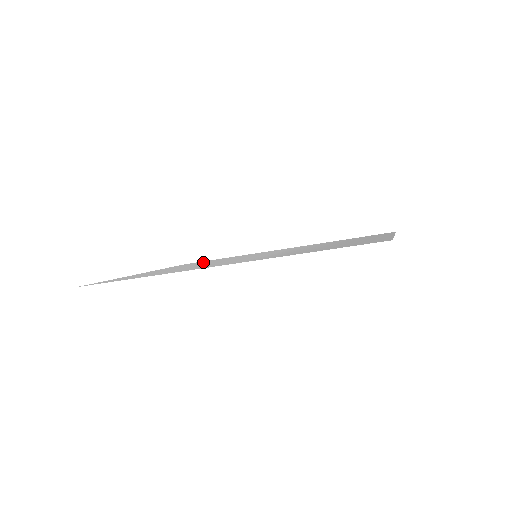
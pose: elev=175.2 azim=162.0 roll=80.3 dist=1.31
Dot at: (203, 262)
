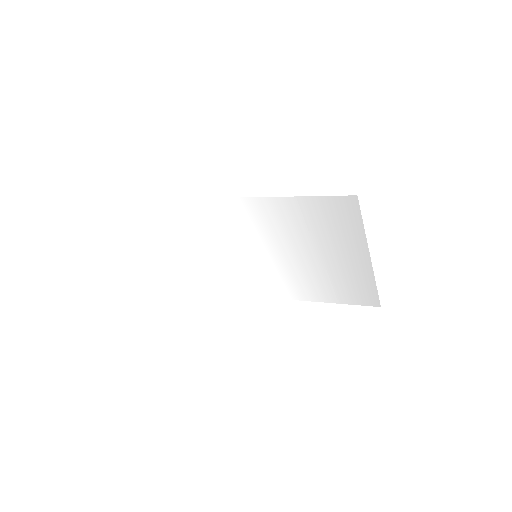
Dot at: (212, 275)
